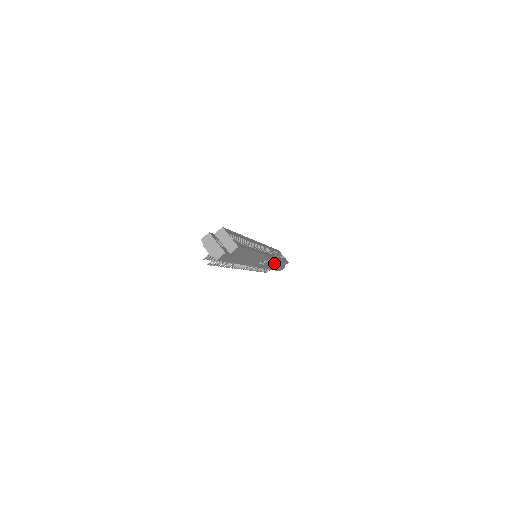
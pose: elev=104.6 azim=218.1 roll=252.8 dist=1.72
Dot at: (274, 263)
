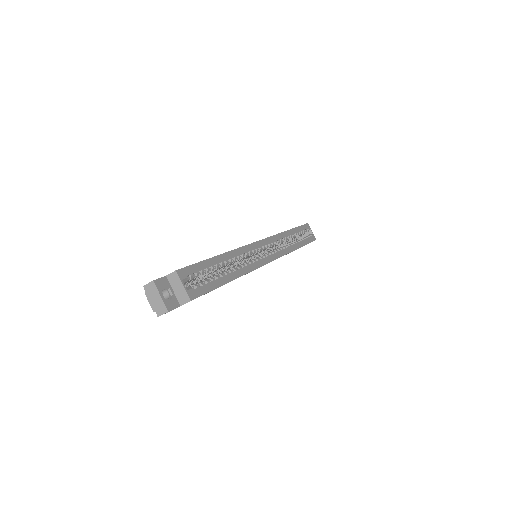
Dot at: occluded
